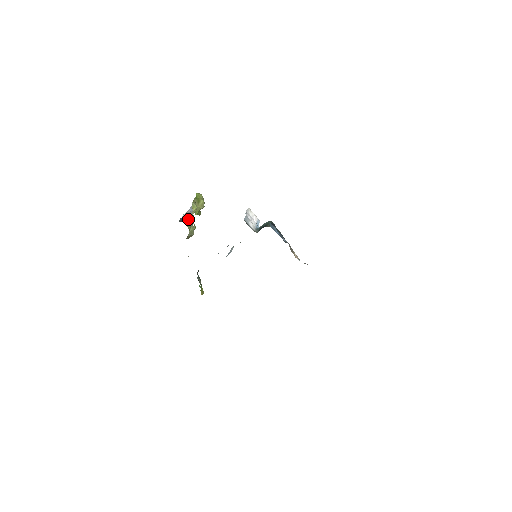
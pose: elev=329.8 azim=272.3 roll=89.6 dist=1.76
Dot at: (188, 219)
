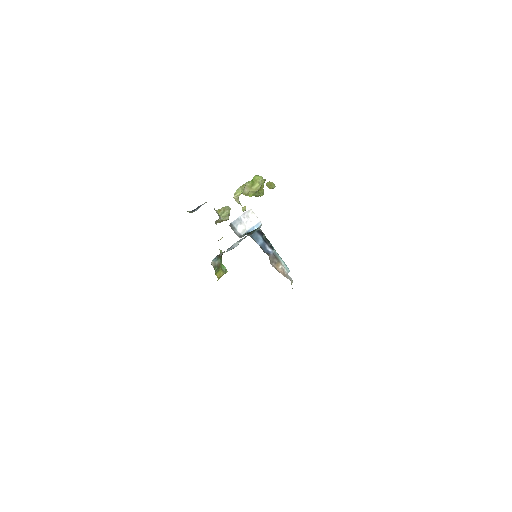
Dot at: (195, 210)
